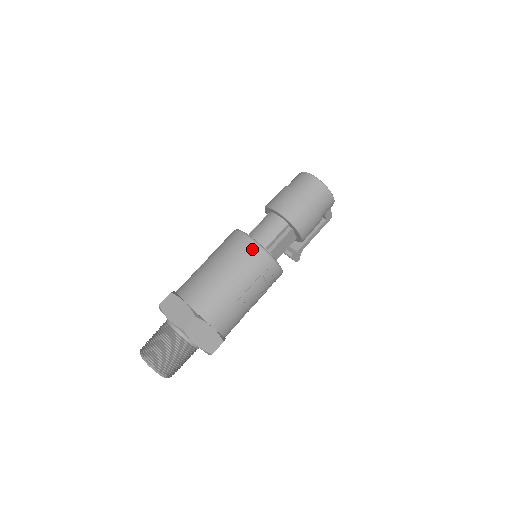
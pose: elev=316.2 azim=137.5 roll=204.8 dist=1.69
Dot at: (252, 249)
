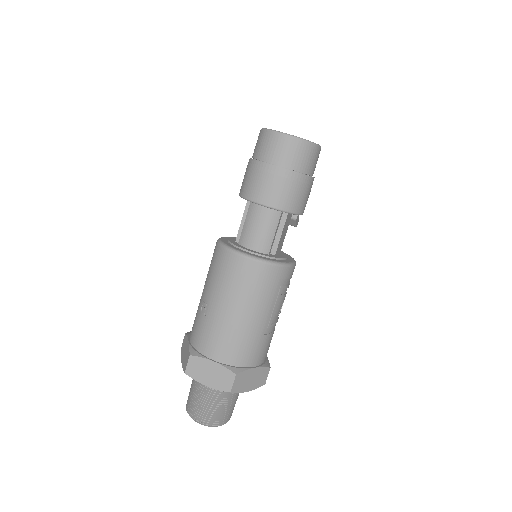
Dot at: (259, 271)
